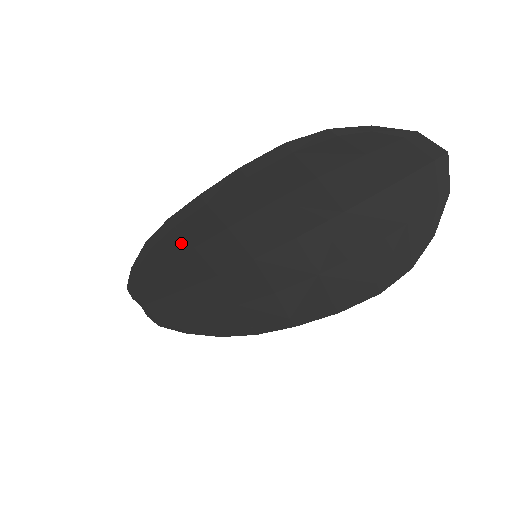
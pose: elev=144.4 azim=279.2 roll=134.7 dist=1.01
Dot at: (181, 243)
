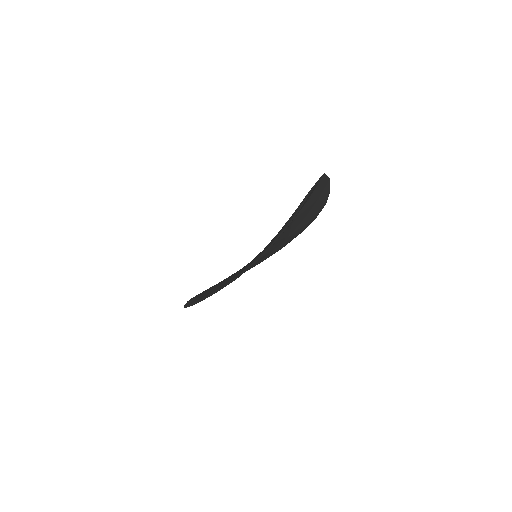
Dot at: occluded
